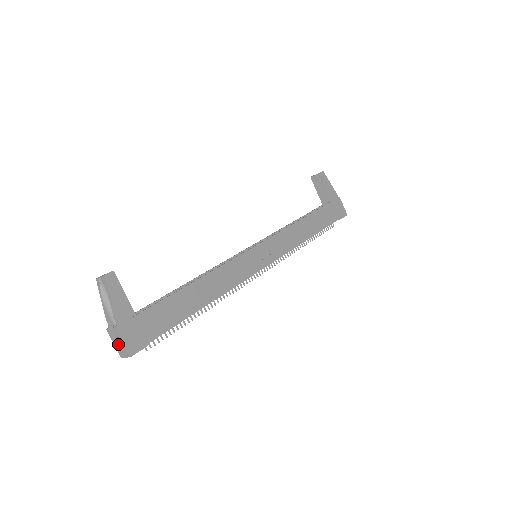
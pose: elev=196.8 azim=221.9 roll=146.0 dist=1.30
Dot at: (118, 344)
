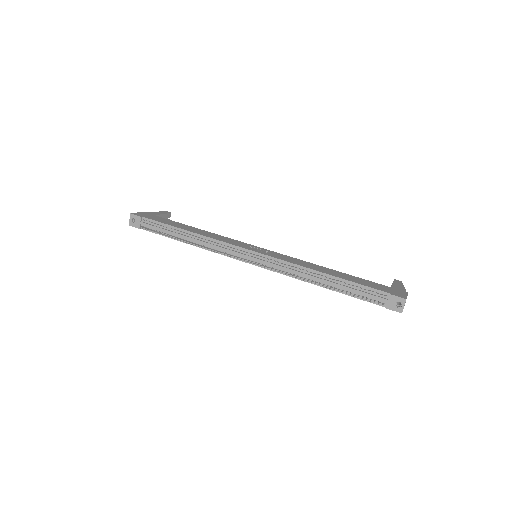
Dot at: occluded
